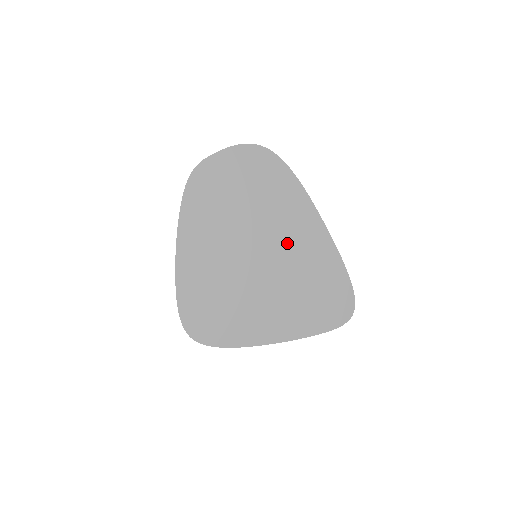
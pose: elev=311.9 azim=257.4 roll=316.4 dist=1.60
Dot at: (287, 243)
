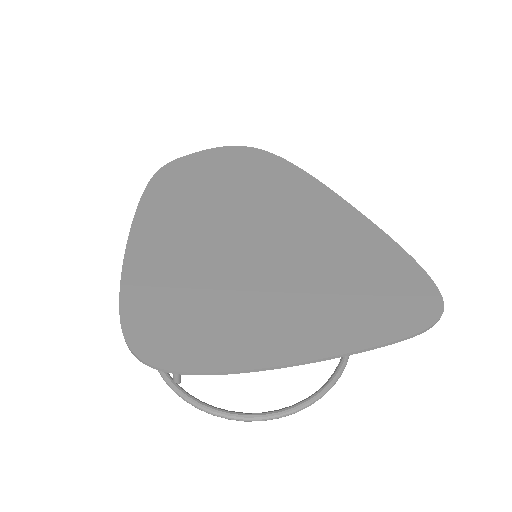
Dot at: (299, 225)
